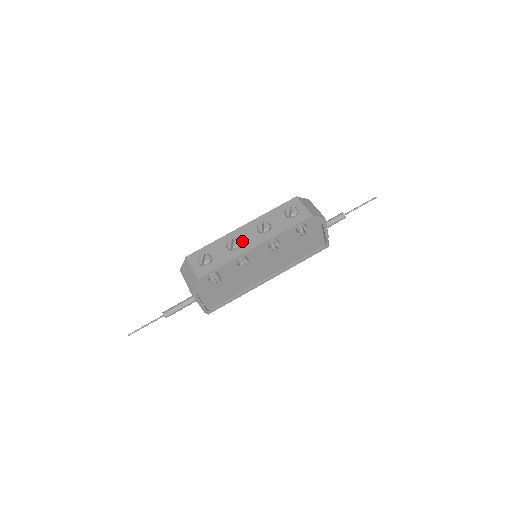
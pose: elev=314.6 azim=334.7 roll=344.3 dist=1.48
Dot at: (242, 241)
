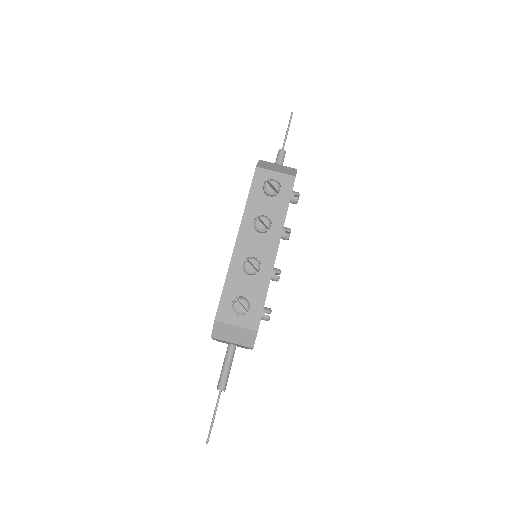
Dot at: (256, 256)
